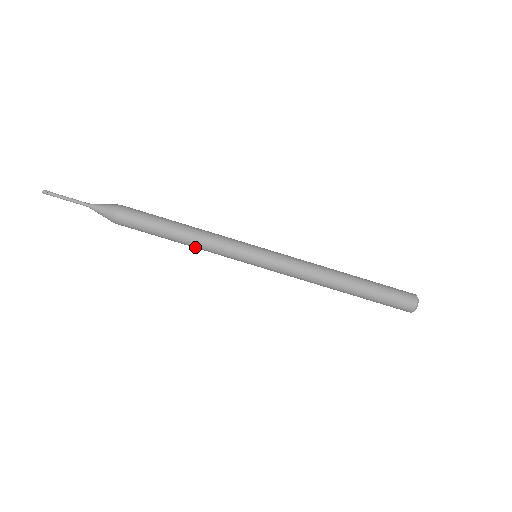
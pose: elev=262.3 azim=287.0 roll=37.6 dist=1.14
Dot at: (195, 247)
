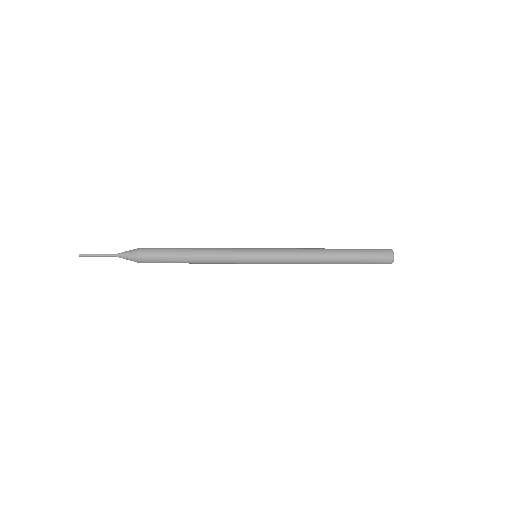
Dot at: (207, 263)
